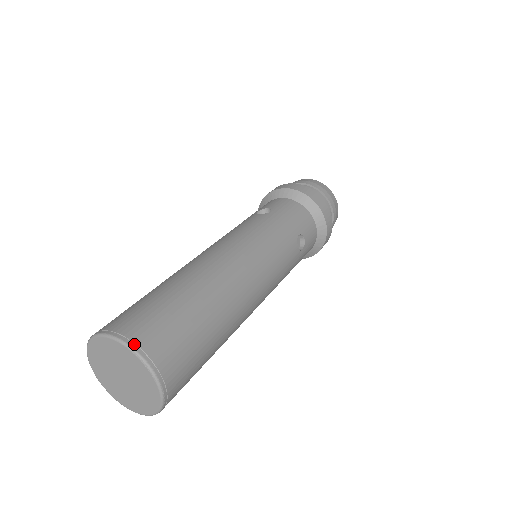
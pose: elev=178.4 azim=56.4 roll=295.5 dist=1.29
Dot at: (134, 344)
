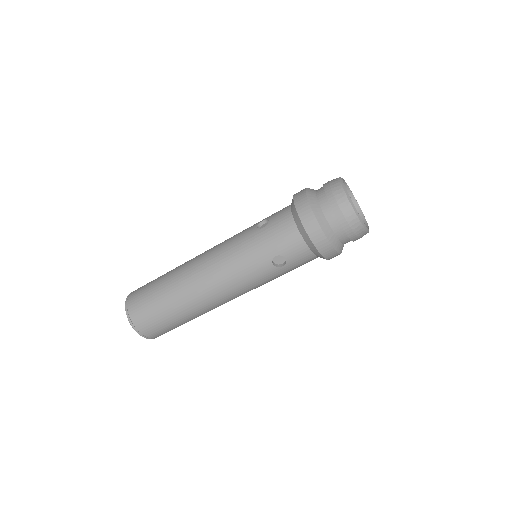
Dot at: (127, 312)
